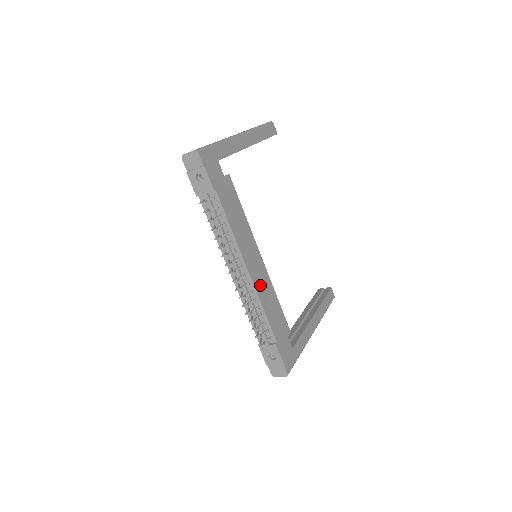
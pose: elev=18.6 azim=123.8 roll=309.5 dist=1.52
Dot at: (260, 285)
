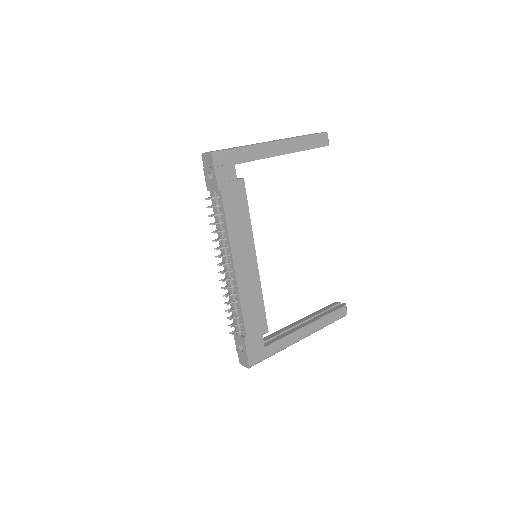
Dot at: (245, 283)
